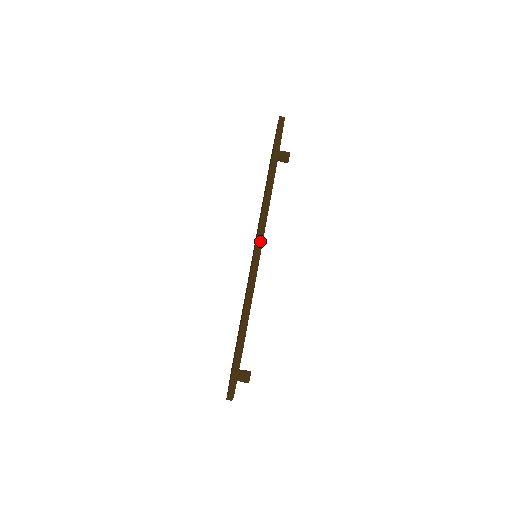
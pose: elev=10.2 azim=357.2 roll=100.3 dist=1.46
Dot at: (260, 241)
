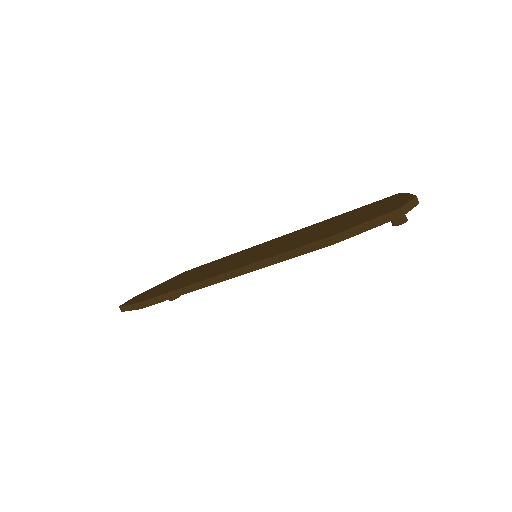
Dot at: (226, 277)
